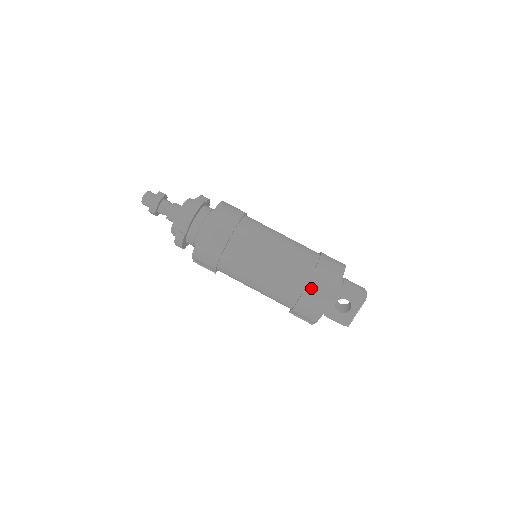
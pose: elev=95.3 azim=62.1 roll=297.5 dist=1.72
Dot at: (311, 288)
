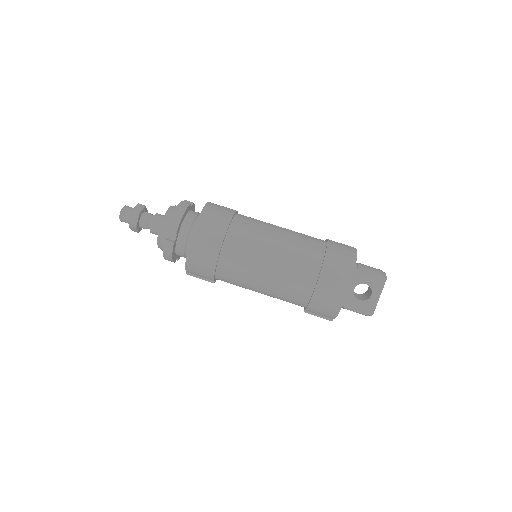
Dot at: (325, 274)
